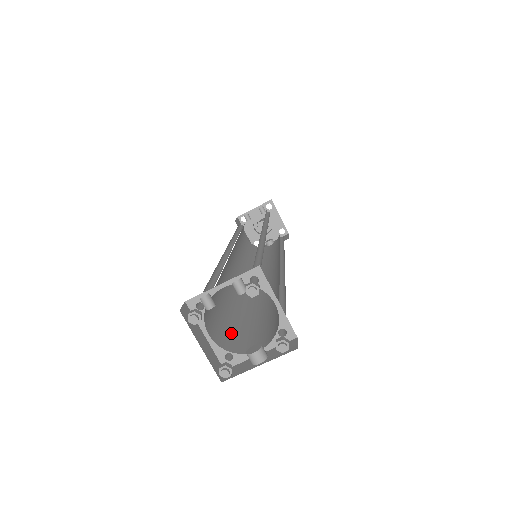
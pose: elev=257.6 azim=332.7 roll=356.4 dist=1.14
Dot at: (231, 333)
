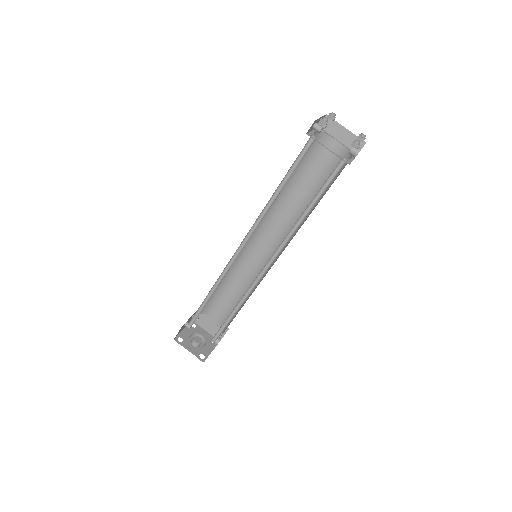
Dot at: occluded
